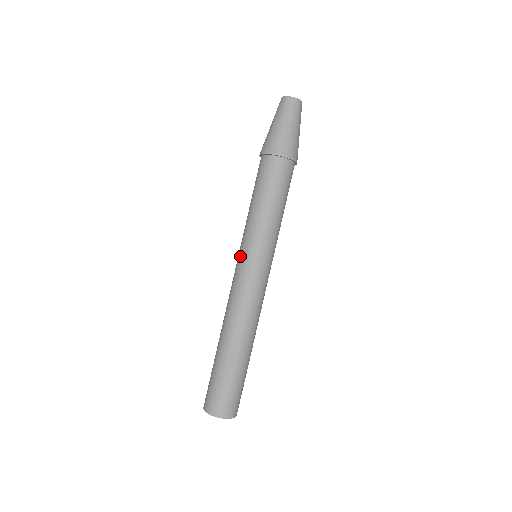
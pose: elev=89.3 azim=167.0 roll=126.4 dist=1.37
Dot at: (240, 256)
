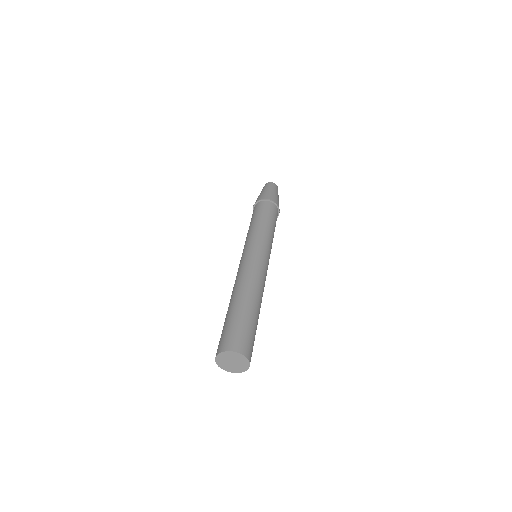
Dot at: (248, 248)
